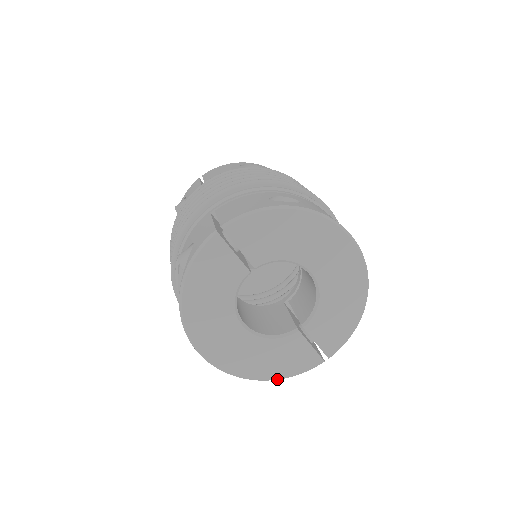
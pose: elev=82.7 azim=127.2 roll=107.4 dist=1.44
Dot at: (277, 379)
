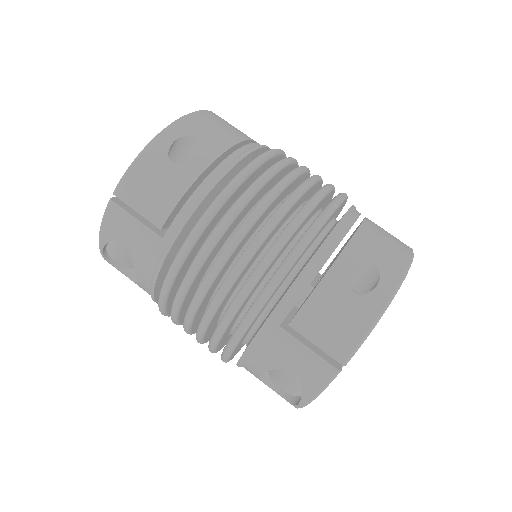
Dot at: occluded
